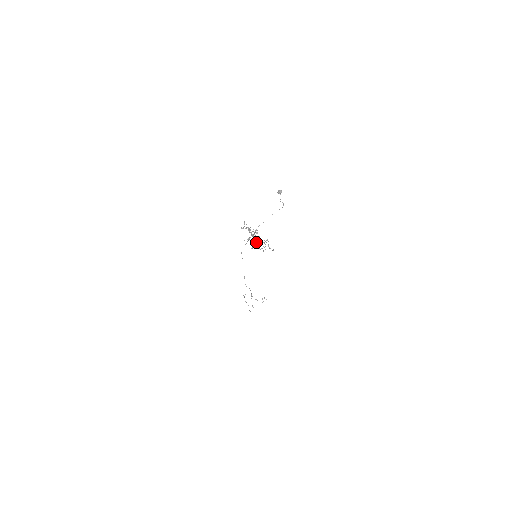
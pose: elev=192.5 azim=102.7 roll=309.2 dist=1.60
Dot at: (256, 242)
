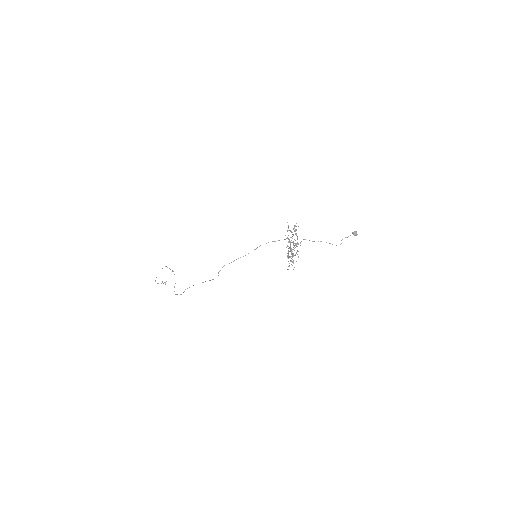
Dot at: (292, 251)
